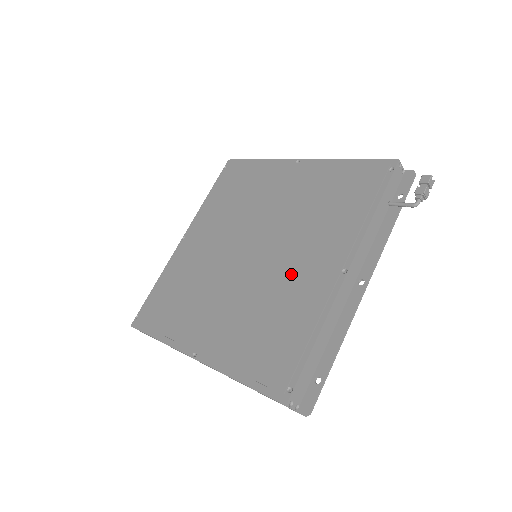
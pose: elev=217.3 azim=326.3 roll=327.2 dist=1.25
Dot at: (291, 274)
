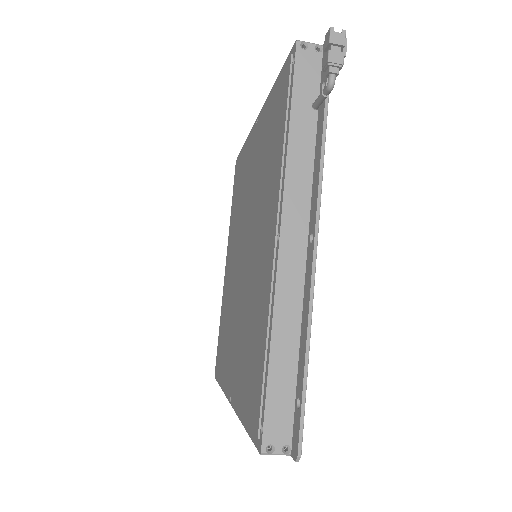
Dot at: (256, 267)
